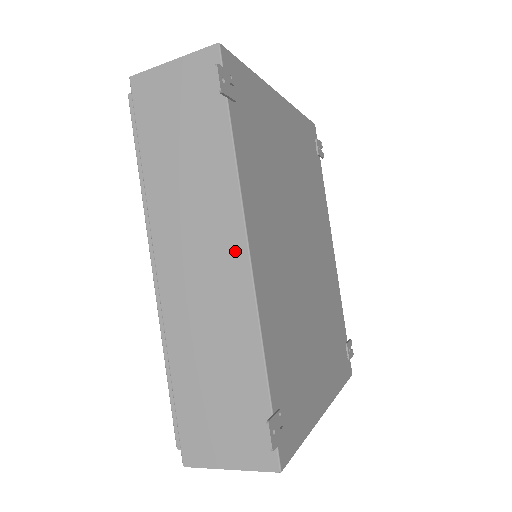
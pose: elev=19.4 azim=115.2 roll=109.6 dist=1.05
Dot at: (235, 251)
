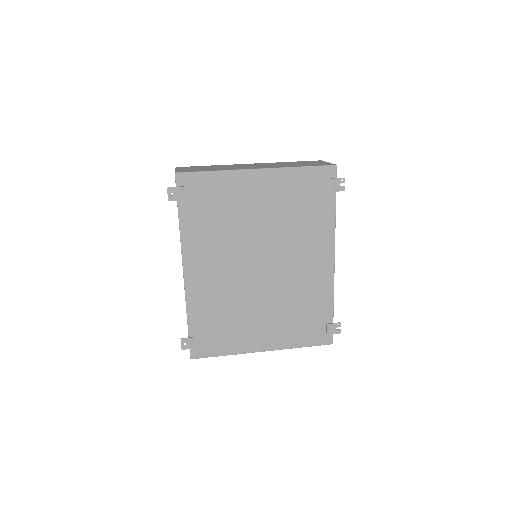
Dot at: occluded
